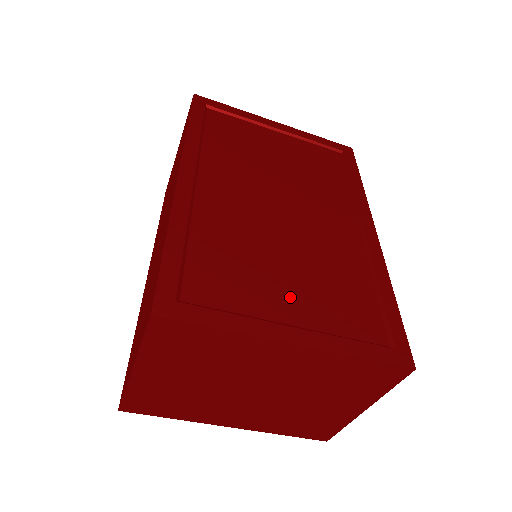
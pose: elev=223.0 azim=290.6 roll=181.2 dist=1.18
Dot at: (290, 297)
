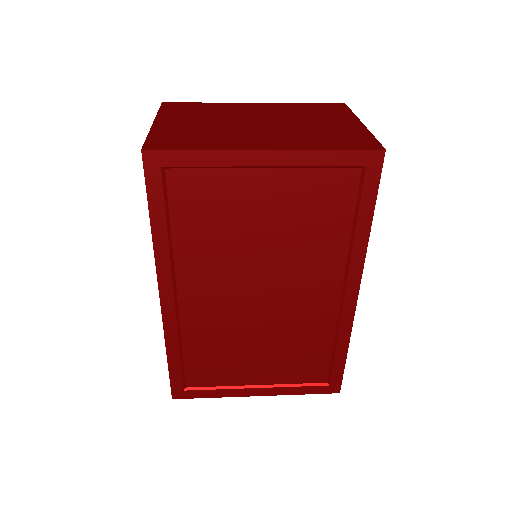
Dot at: (258, 369)
